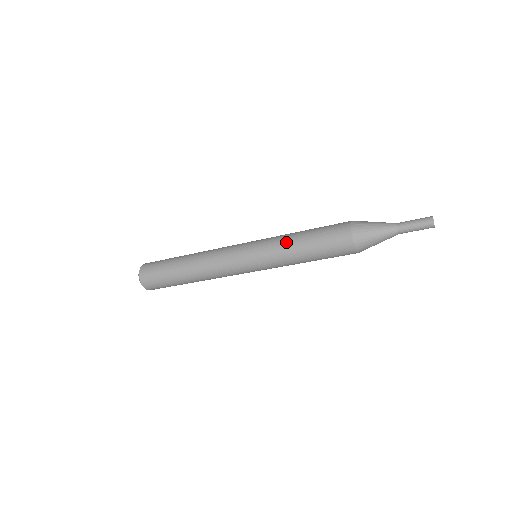
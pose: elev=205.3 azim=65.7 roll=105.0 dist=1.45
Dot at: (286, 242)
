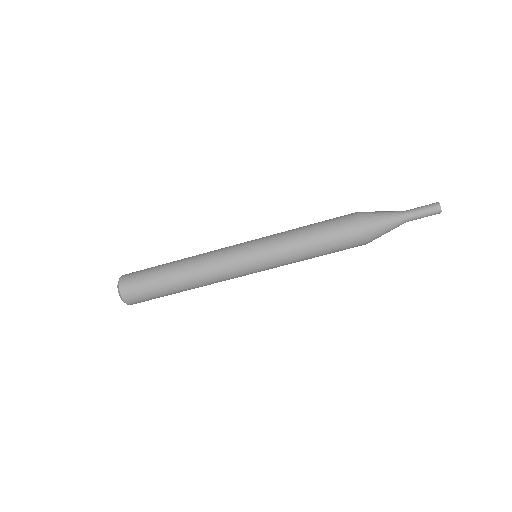
Dot at: occluded
